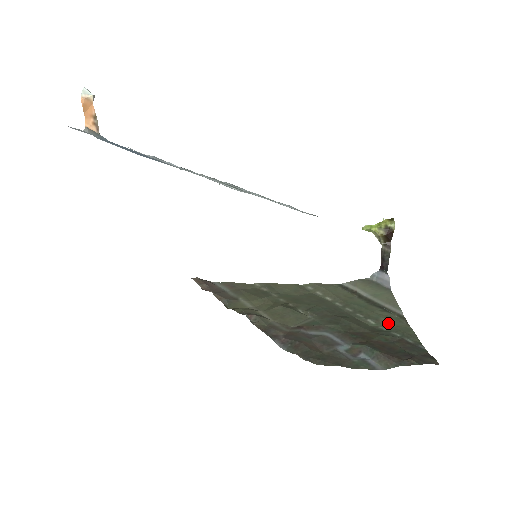
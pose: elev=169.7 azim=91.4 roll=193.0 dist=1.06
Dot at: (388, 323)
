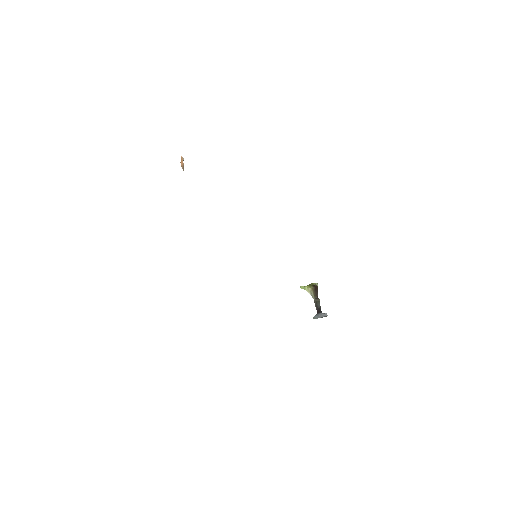
Dot at: occluded
